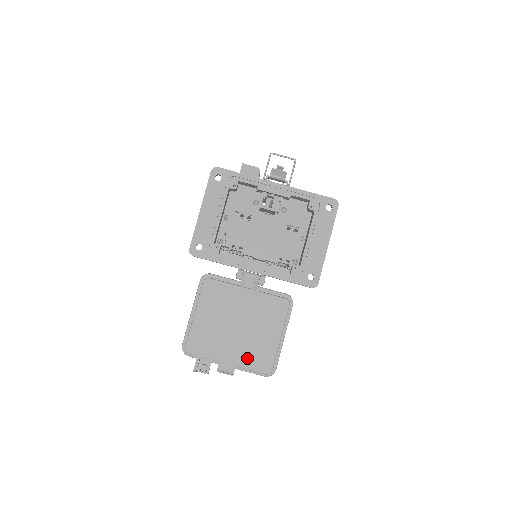
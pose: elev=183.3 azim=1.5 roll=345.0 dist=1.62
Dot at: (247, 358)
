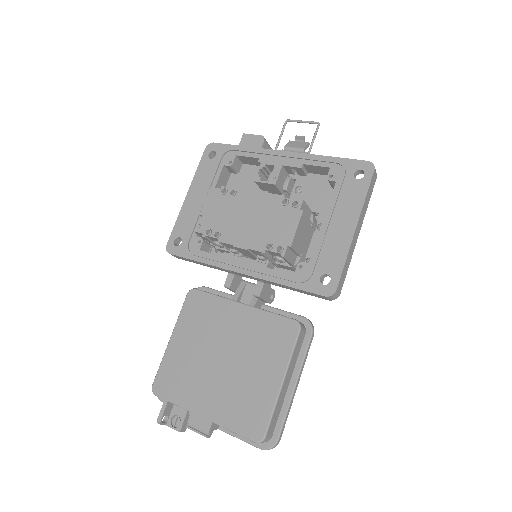
Dot at: (230, 410)
